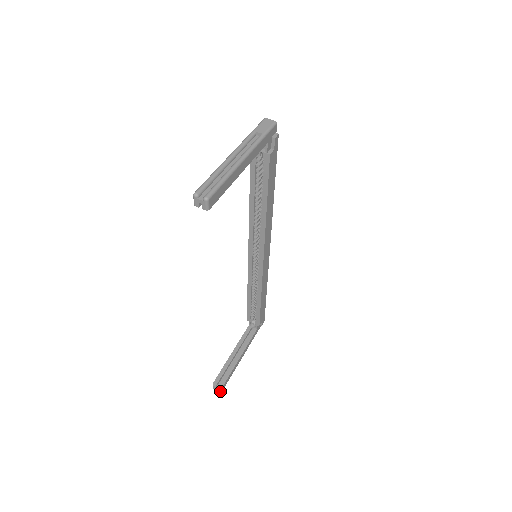
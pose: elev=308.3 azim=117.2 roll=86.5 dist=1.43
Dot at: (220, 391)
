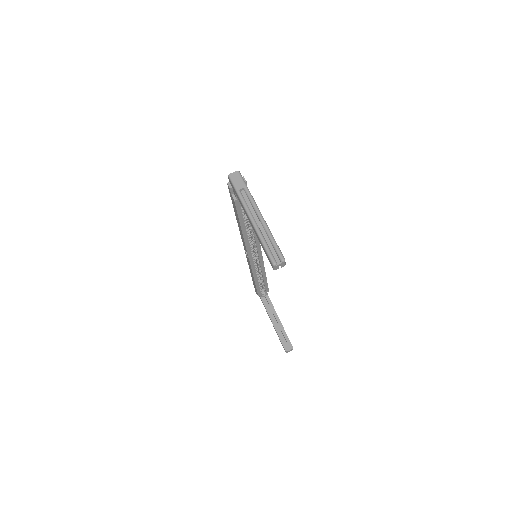
Dot at: occluded
